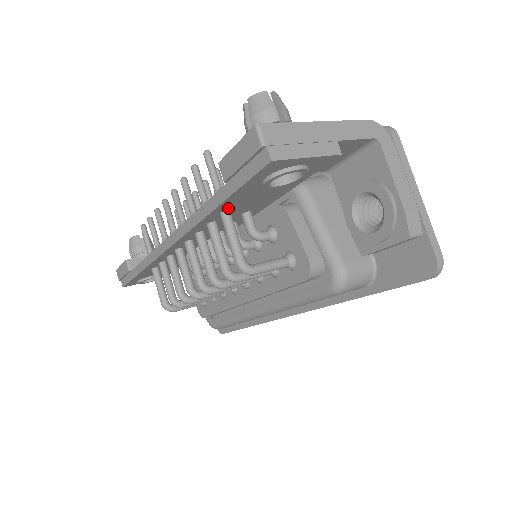
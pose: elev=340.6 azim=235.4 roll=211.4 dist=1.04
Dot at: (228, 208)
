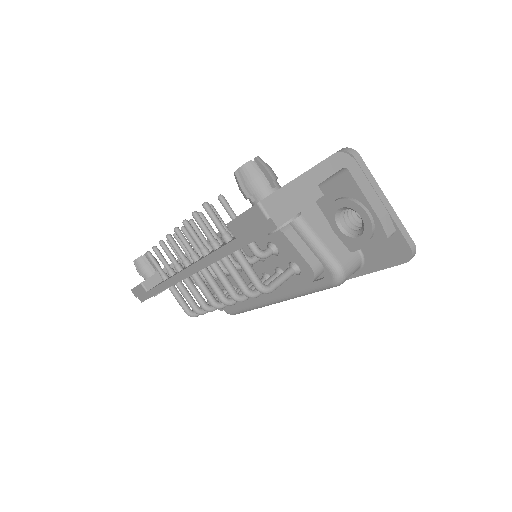
Dot at: occluded
